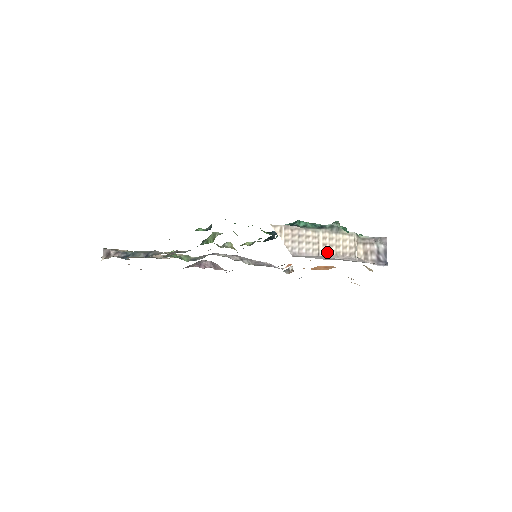
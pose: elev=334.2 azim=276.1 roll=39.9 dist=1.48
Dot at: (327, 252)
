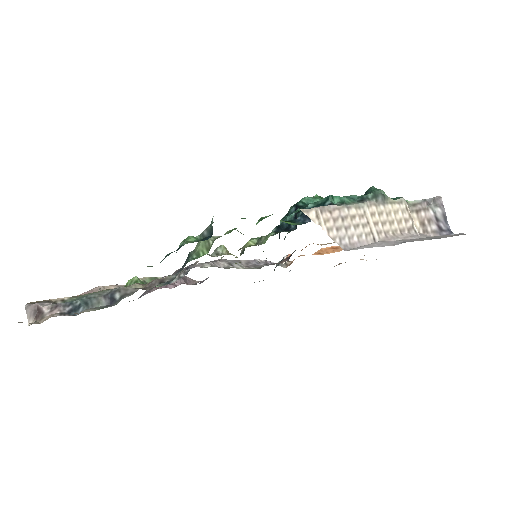
Dot at: (382, 234)
